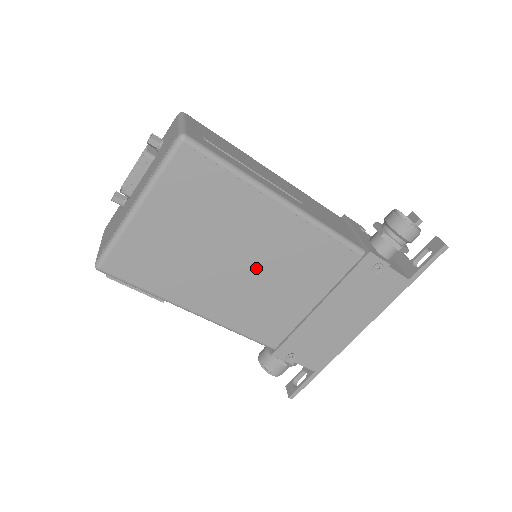
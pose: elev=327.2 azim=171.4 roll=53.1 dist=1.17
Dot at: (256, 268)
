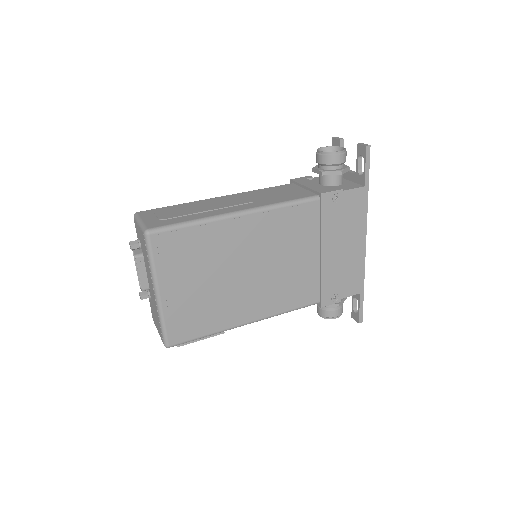
Dot at: (260, 265)
